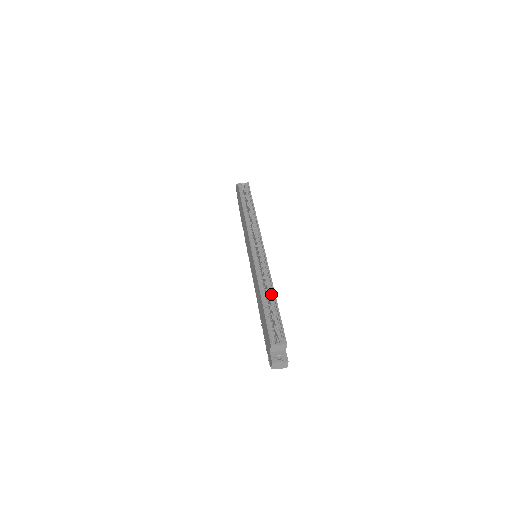
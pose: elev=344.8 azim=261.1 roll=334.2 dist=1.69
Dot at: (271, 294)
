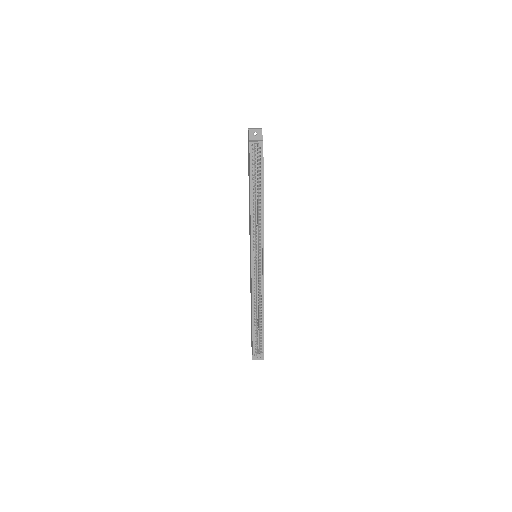
Dot at: (261, 312)
